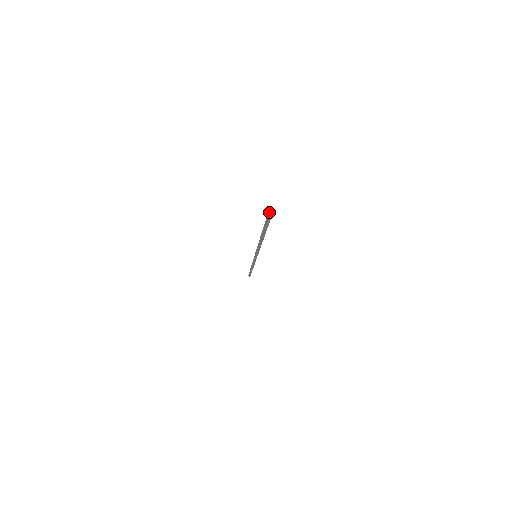
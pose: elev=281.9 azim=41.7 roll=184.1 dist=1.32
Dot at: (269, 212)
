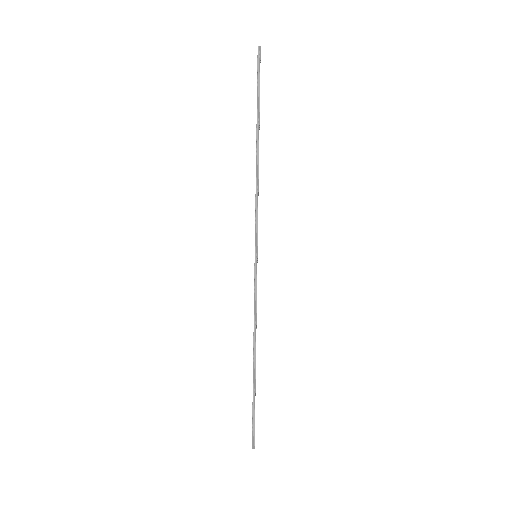
Dot at: (259, 47)
